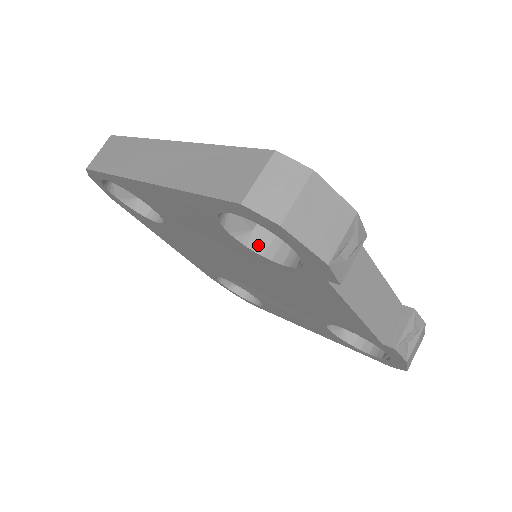
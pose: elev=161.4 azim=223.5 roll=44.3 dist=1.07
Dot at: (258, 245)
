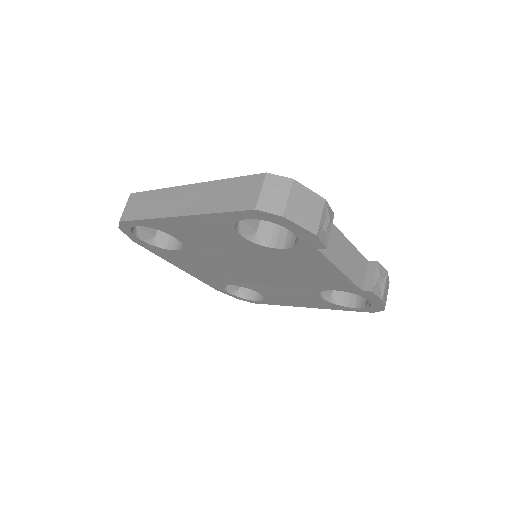
Dot at: (263, 241)
